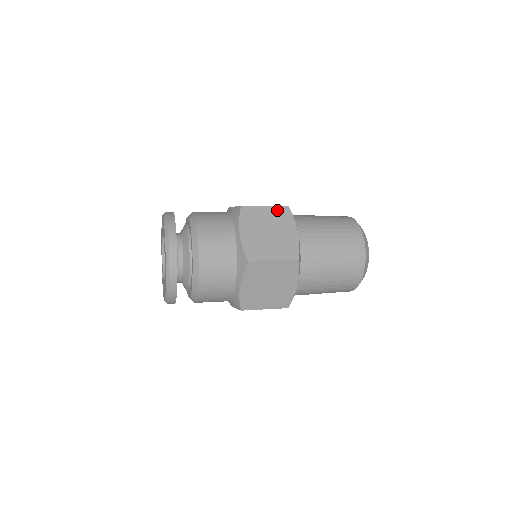
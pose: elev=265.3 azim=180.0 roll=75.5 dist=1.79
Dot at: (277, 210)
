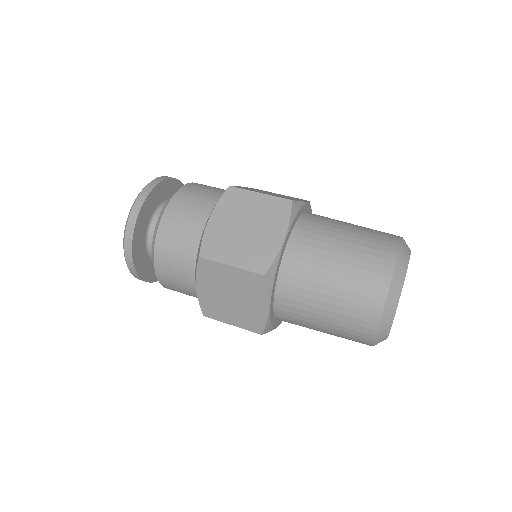
Dot at: (293, 197)
